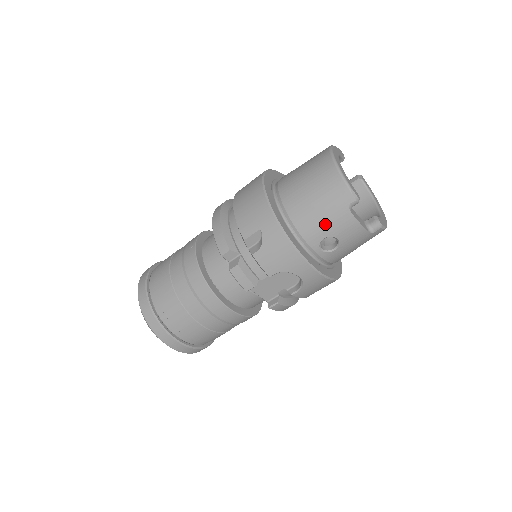
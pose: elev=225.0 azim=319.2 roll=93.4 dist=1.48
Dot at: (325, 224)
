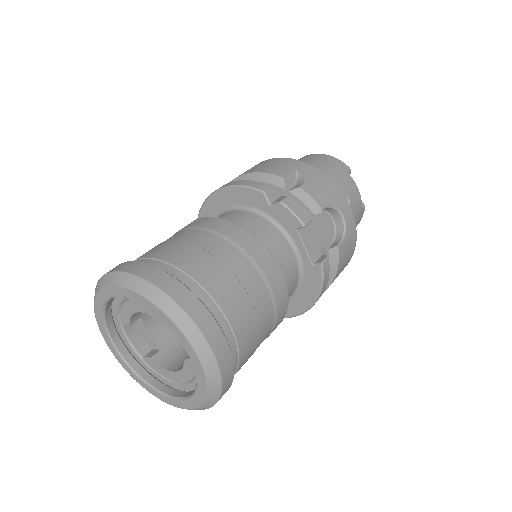
Dot at: (338, 182)
